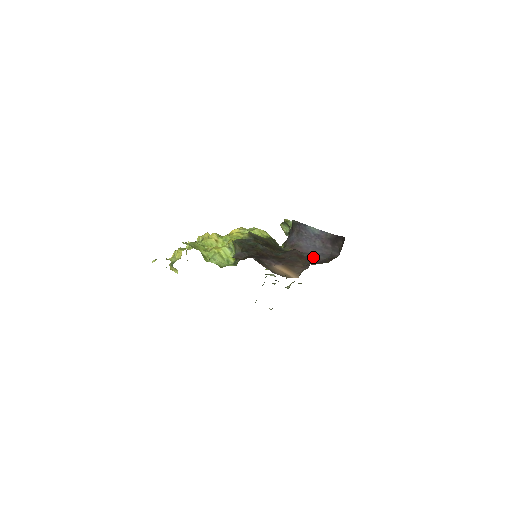
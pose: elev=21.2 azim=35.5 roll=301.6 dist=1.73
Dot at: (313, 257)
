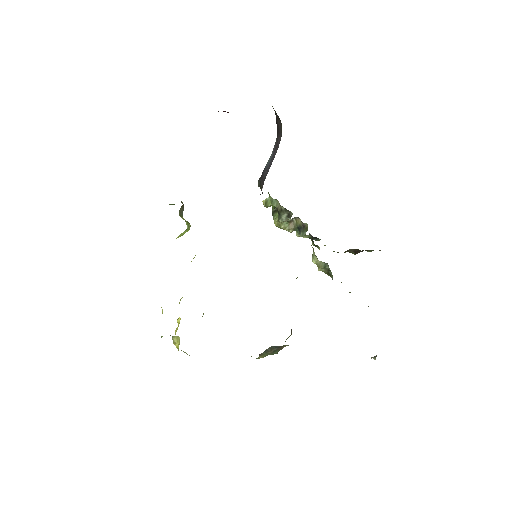
Dot at: occluded
